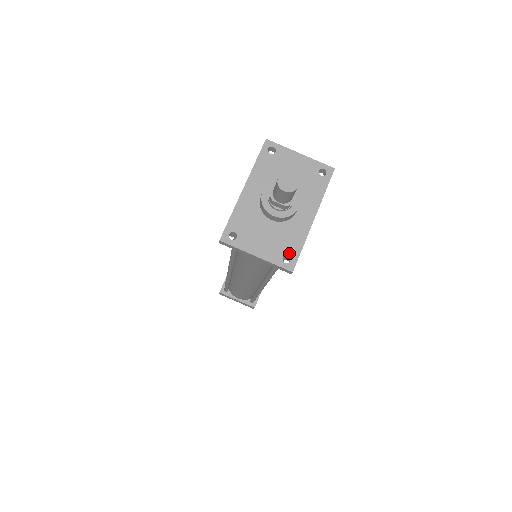
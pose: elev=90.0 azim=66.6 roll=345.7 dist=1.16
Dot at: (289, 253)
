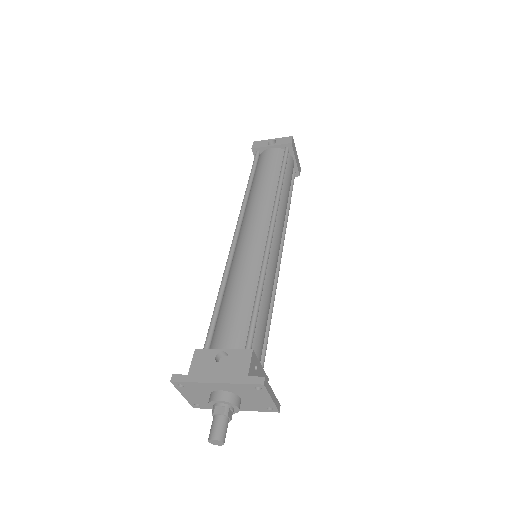
Dot at: (202, 405)
